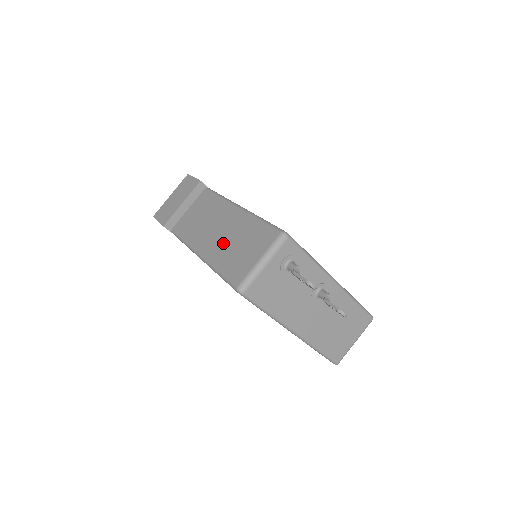
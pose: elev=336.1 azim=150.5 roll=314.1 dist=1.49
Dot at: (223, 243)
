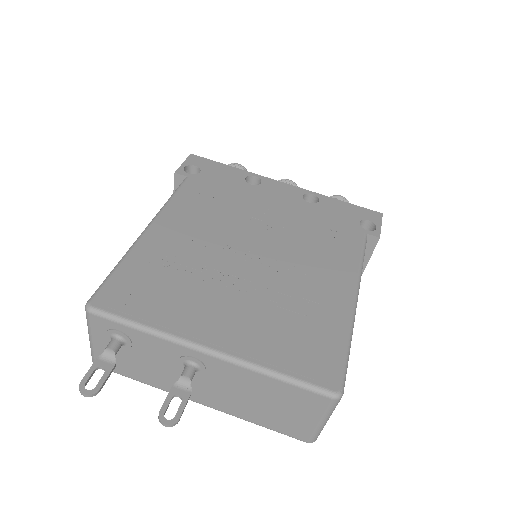
Dot at: occluded
